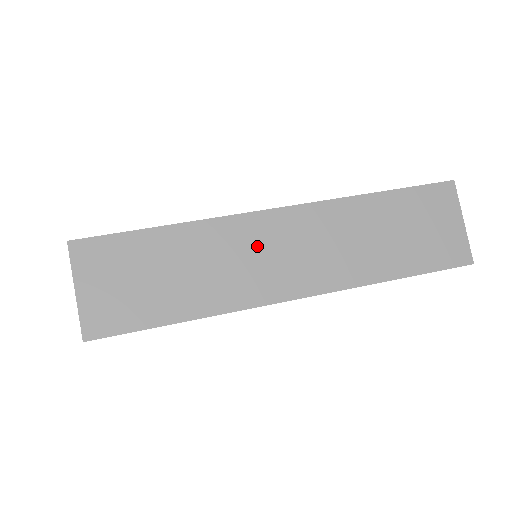
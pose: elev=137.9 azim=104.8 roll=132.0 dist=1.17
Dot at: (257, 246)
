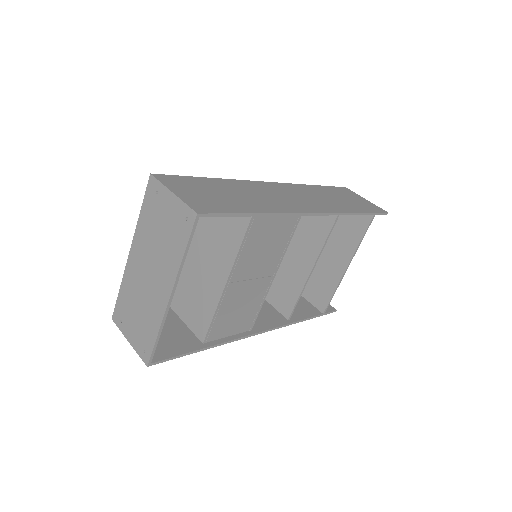
Dot at: (273, 192)
